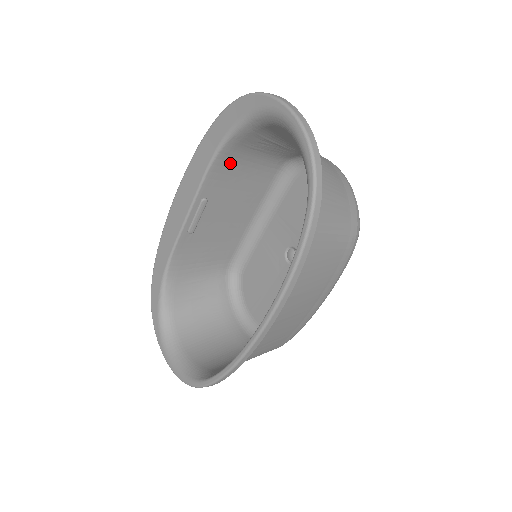
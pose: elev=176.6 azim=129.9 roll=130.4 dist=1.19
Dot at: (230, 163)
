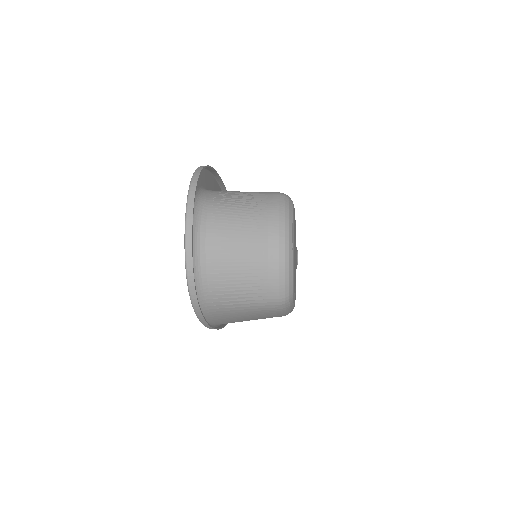
Dot at: occluded
